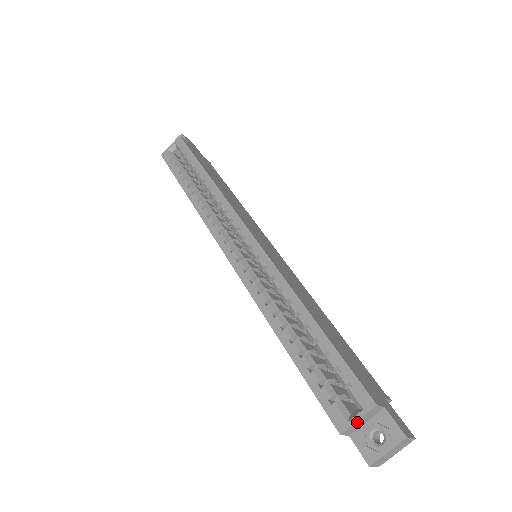
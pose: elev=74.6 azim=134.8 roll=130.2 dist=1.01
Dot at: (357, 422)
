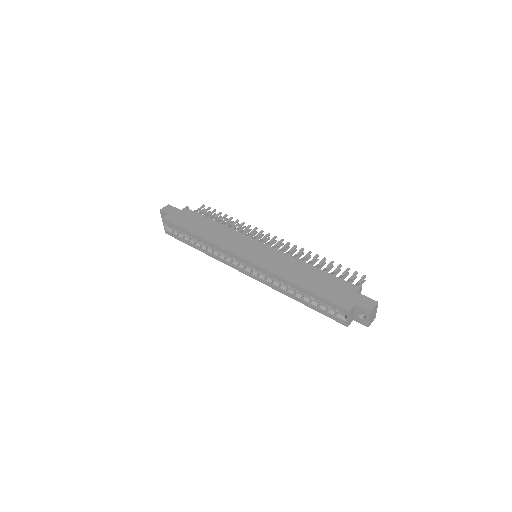
Dot at: (349, 319)
